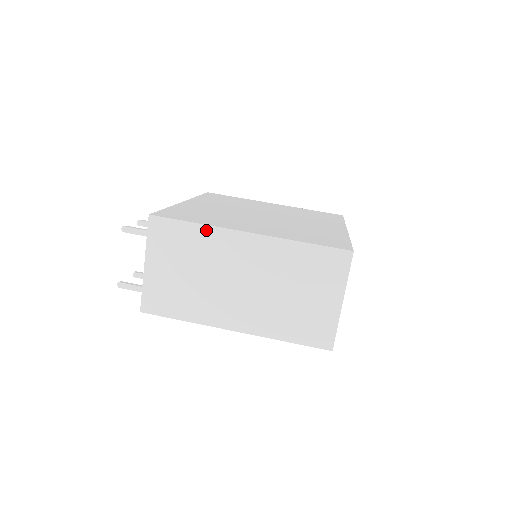
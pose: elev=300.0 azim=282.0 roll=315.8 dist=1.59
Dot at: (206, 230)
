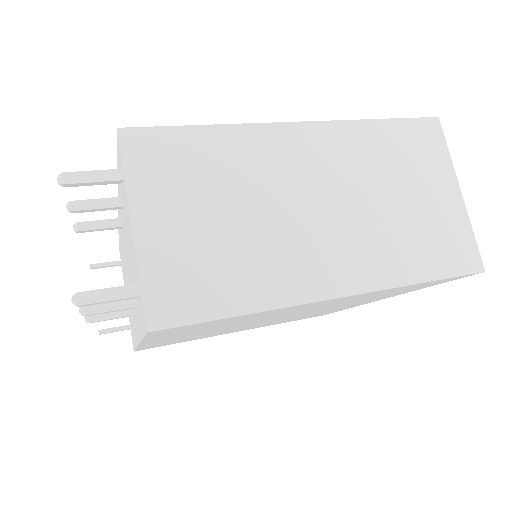
Dot at: (230, 133)
